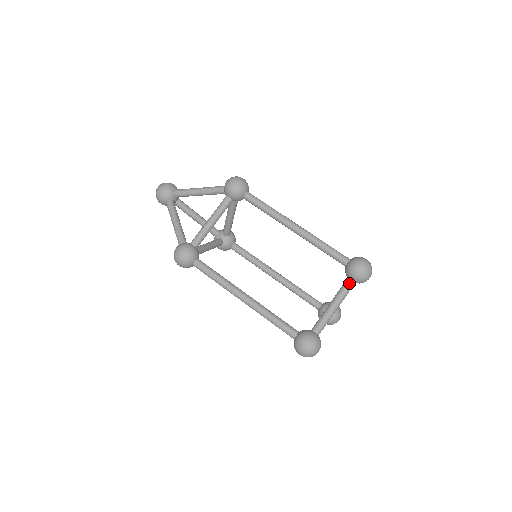
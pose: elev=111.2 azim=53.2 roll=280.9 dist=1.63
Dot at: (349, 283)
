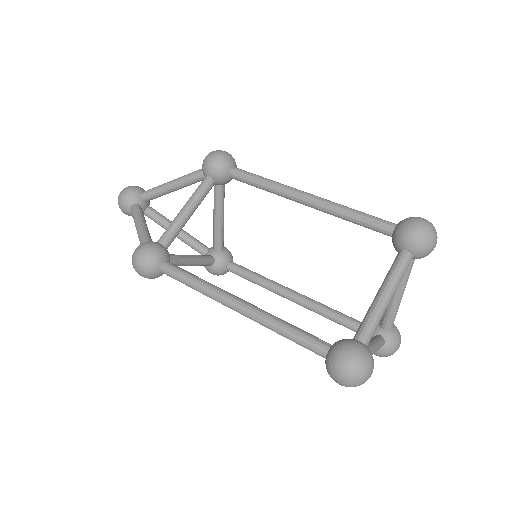
Dot at: (403, 256)
